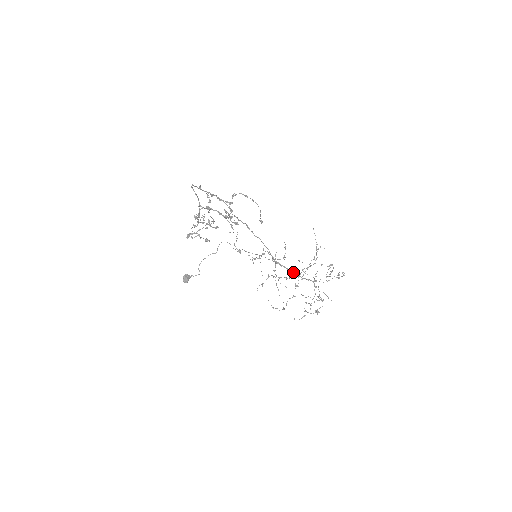
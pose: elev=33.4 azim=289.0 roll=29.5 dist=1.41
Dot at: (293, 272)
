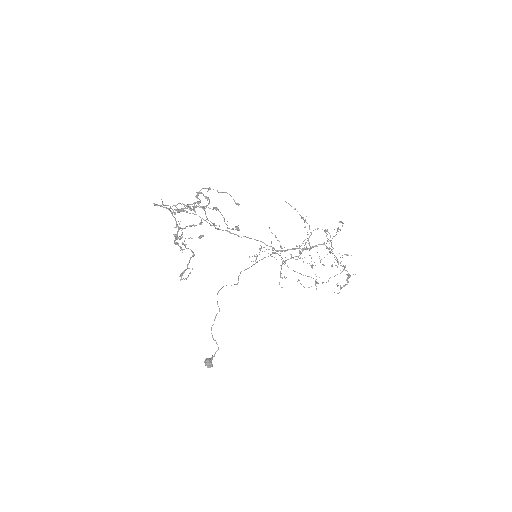
Dot at: occluded
